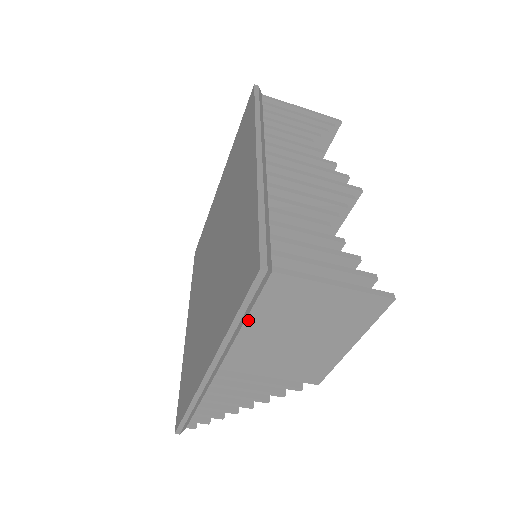
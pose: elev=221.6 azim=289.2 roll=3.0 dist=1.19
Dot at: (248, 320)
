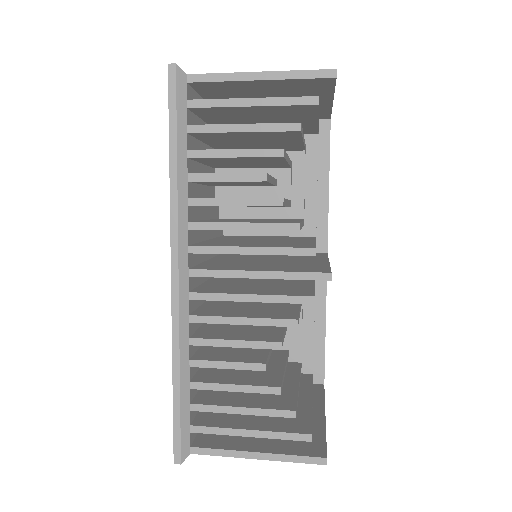
Dot at: occluded
